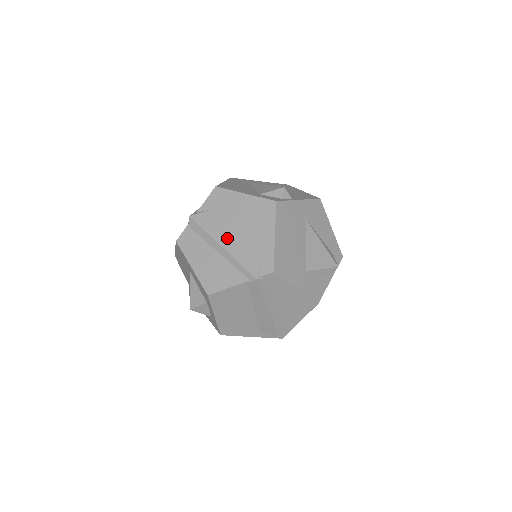
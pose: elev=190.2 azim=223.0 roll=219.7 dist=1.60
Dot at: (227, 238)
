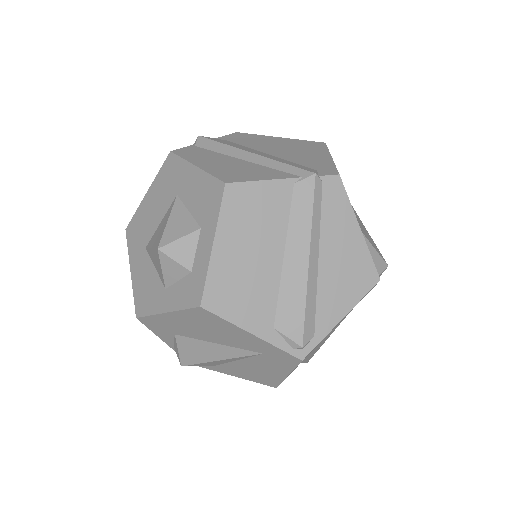
Dot at: (258, 152)
